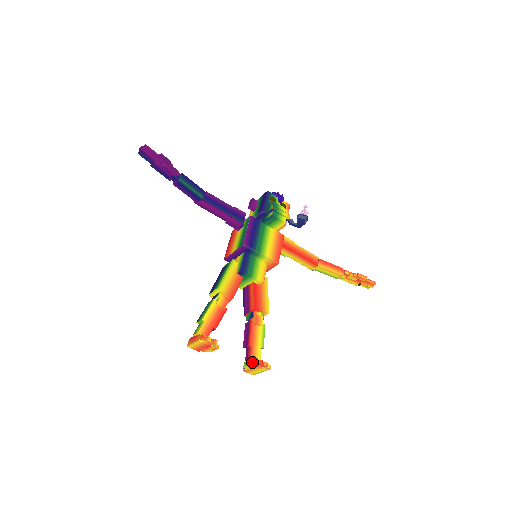
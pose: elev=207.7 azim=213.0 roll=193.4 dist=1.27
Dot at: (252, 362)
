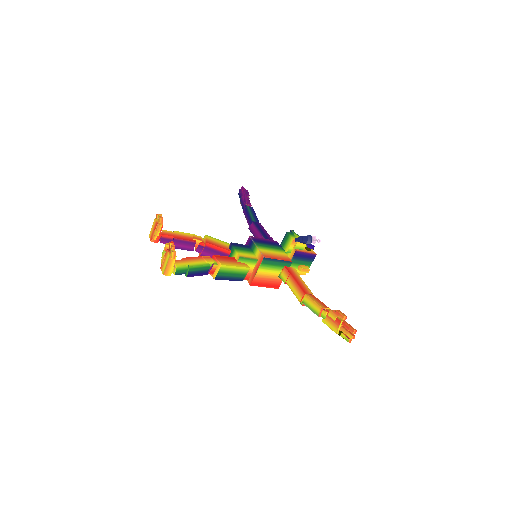
Dot at: (168, 243)
